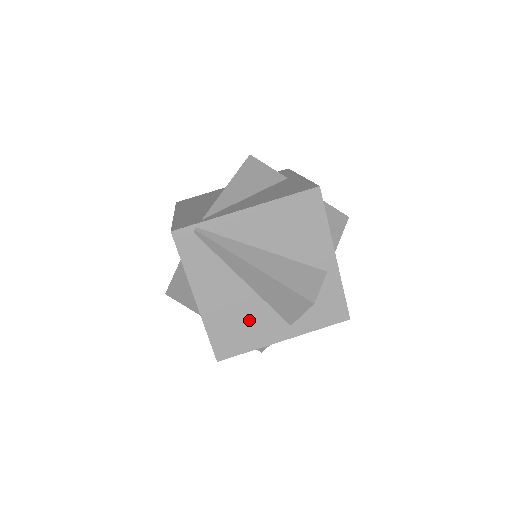
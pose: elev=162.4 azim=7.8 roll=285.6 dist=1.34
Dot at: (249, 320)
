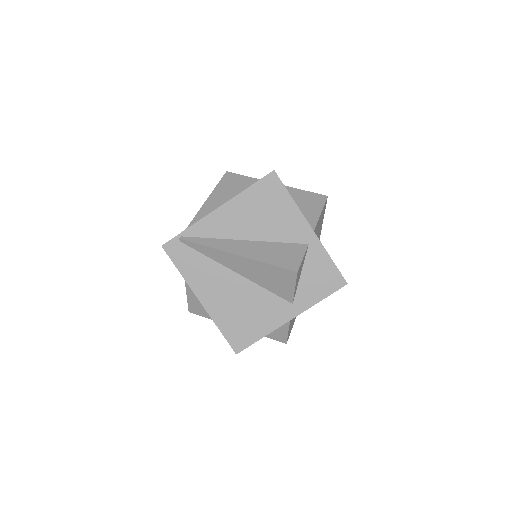
Dot at: (252, 308)
